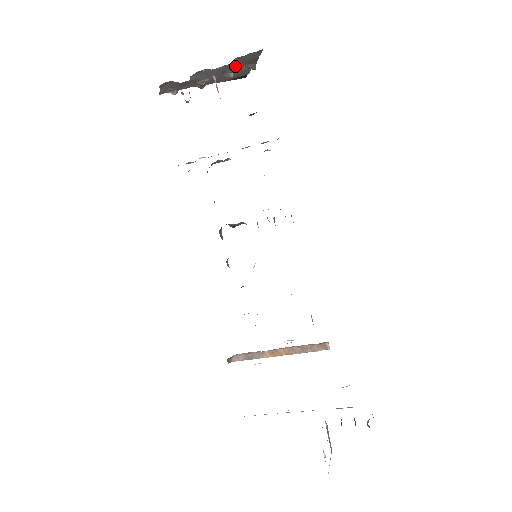
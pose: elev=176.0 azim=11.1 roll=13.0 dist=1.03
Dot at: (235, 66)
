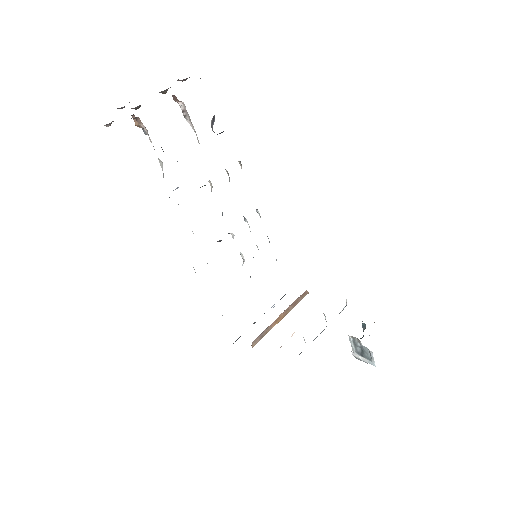
Dot at: occluded
